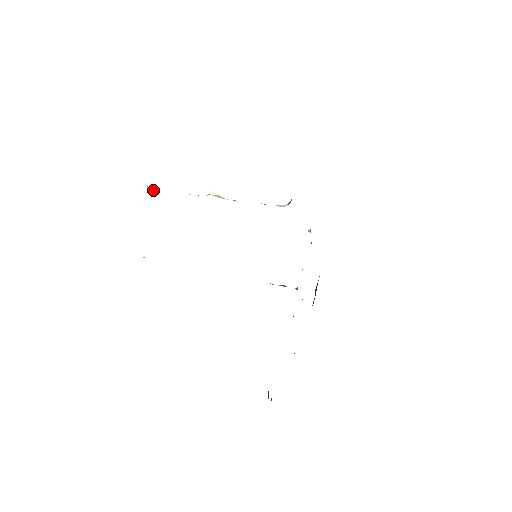
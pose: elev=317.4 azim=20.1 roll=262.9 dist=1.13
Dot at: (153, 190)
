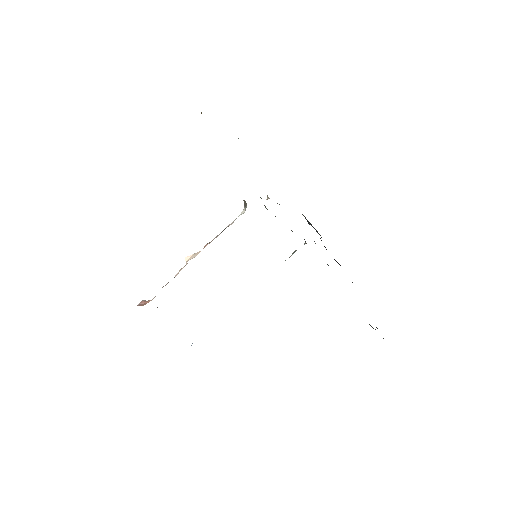
Dot at: (144, 302)
